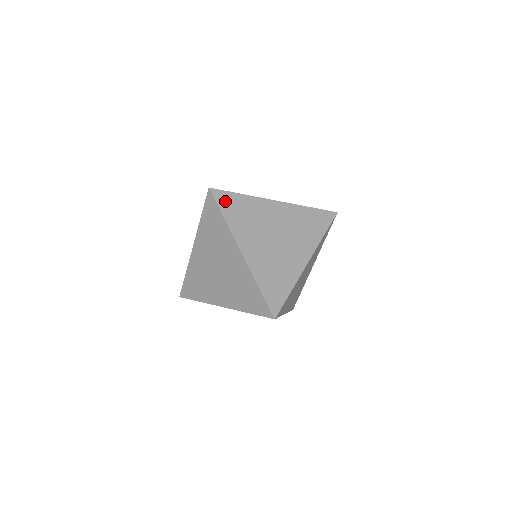
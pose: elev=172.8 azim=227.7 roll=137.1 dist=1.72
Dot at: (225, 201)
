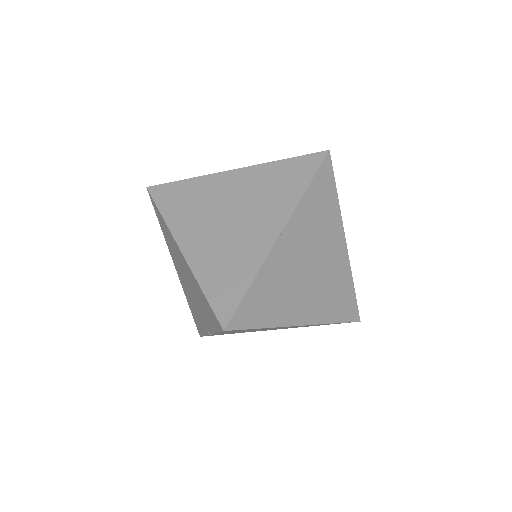
Dot at: (164, 195)
